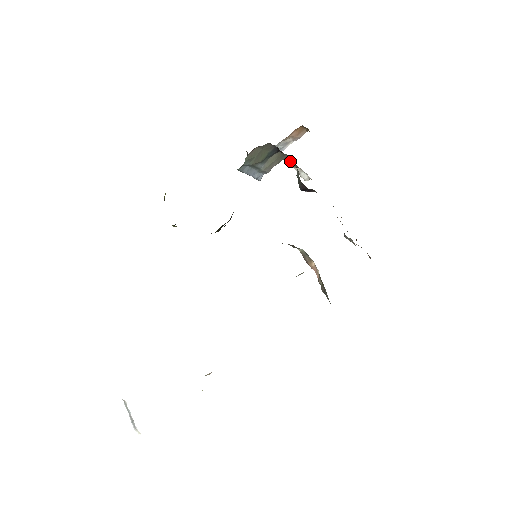
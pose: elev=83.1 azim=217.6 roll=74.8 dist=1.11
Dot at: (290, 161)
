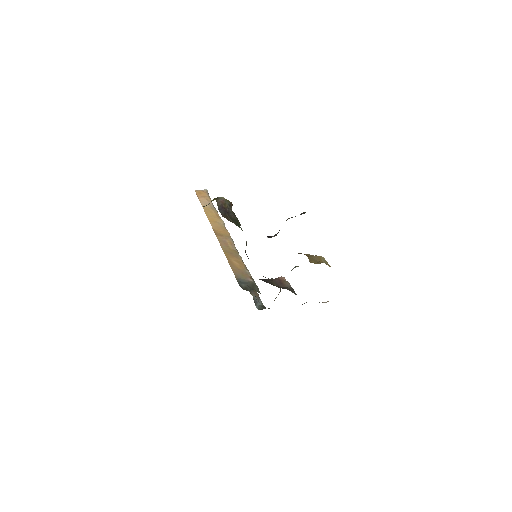
Dot at: occluded
